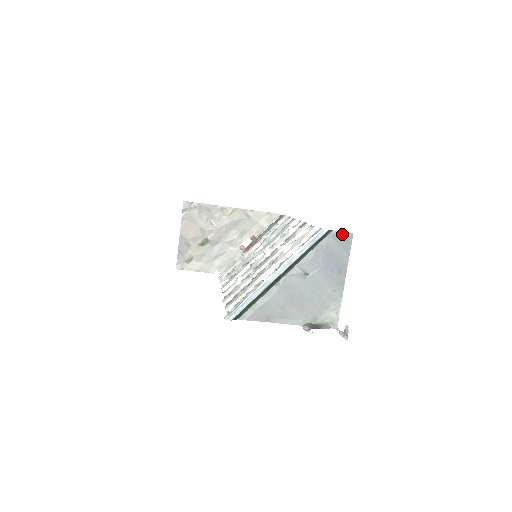
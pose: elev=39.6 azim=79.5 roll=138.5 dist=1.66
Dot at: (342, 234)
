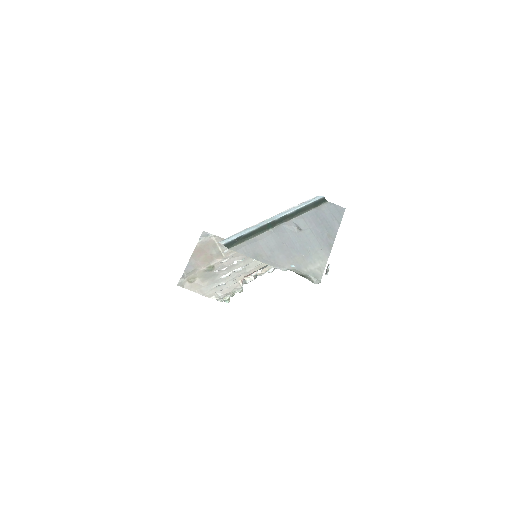
Dot at: (336, 206)
